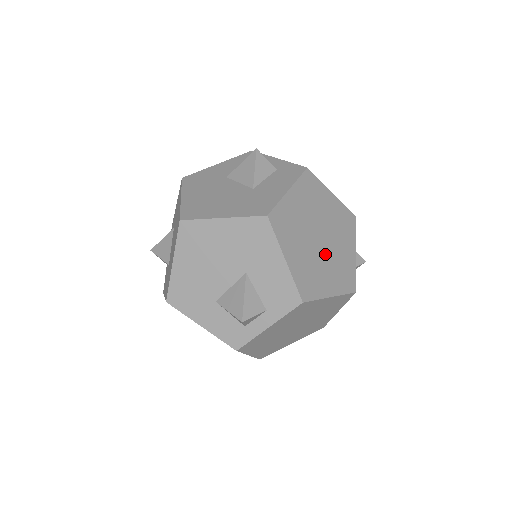
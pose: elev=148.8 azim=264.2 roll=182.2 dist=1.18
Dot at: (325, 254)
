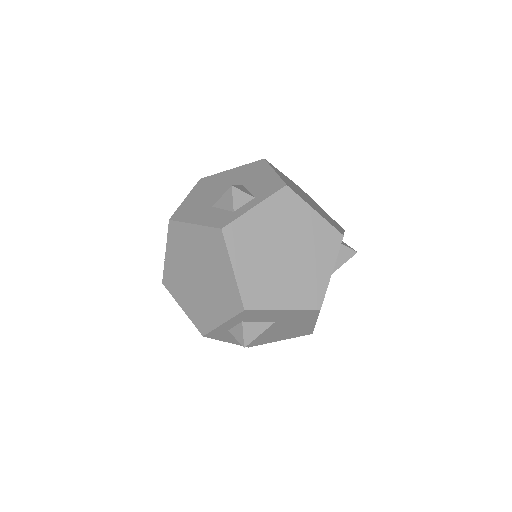
Dot at: (312, 204)
